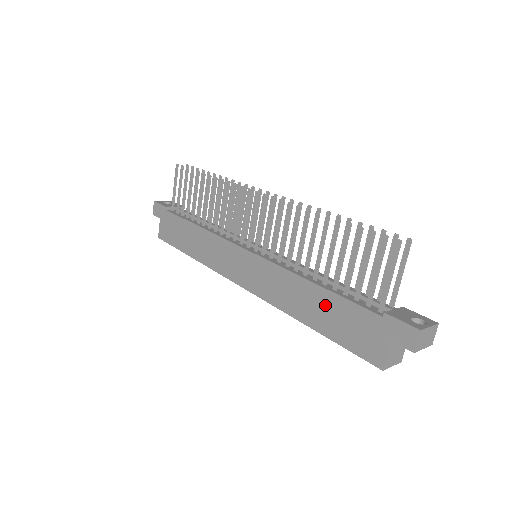
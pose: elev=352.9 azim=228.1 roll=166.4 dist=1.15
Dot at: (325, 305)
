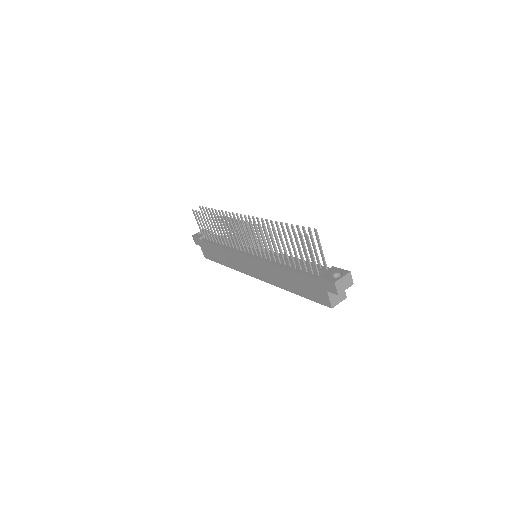
Dot at: (294, 279)
